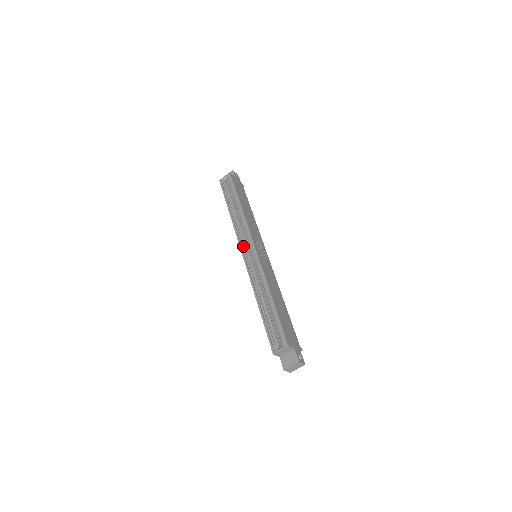
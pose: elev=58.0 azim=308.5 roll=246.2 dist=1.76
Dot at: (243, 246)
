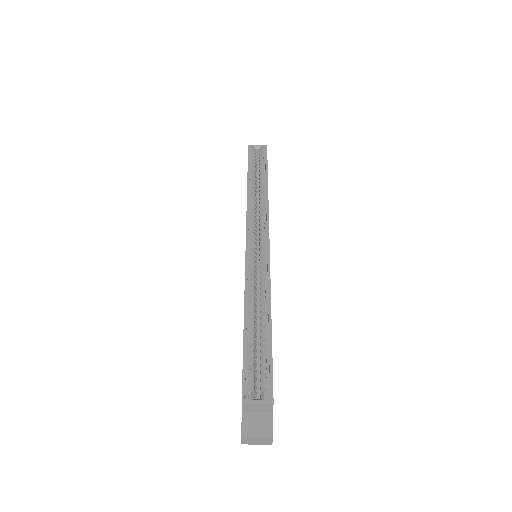
Dot at: (251, 233)
